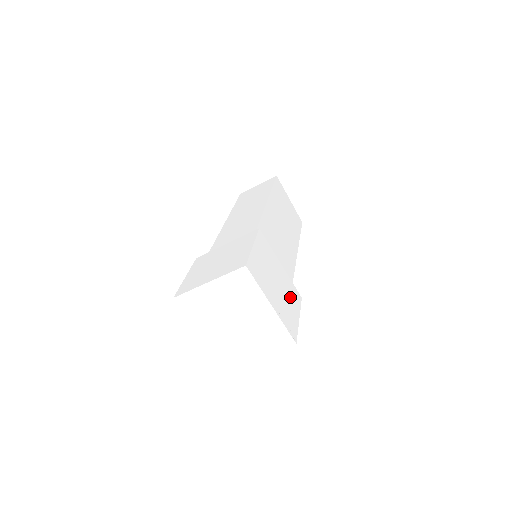
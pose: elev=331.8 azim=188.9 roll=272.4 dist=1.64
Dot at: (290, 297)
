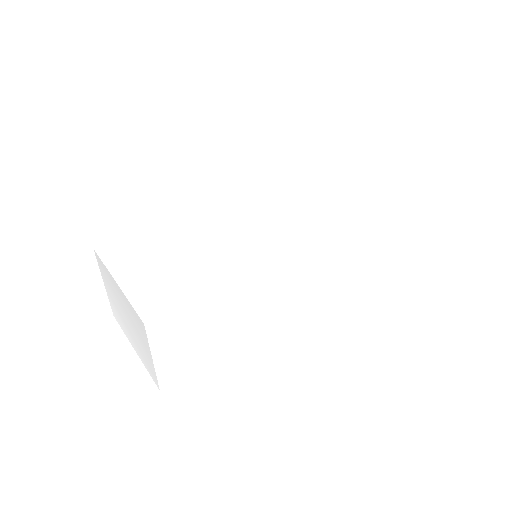
Dot at: (195, 275)
